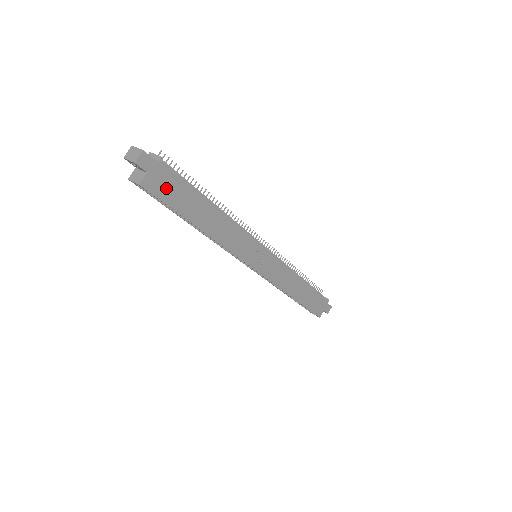
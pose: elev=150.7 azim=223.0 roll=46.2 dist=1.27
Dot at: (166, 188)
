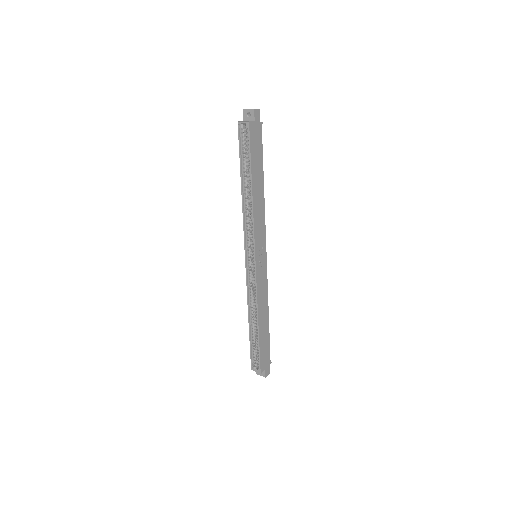
Dot at: (255, 140)
